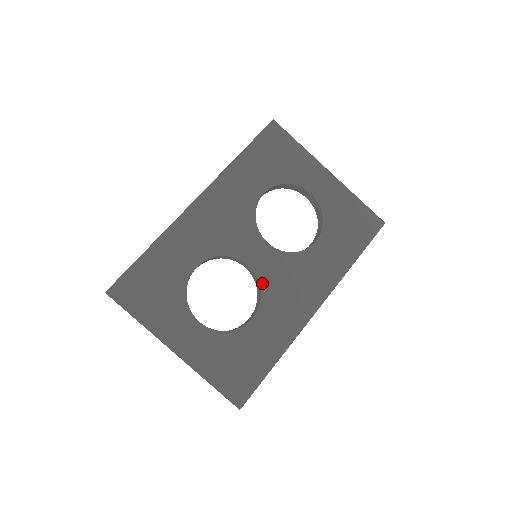
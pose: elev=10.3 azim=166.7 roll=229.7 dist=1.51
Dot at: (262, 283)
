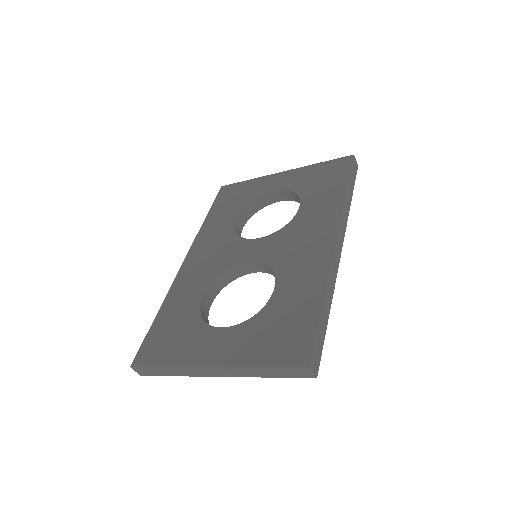
Dot at: (268, 263)
